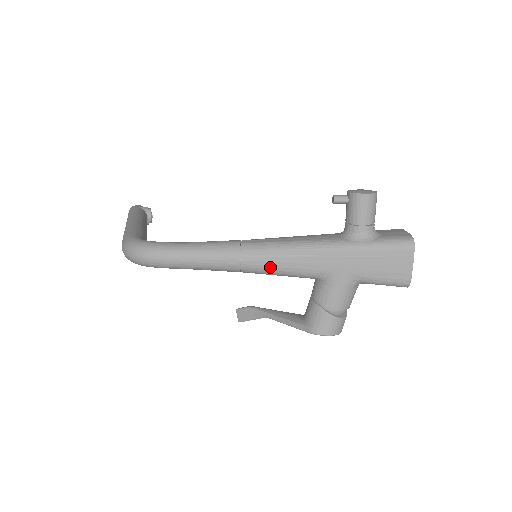
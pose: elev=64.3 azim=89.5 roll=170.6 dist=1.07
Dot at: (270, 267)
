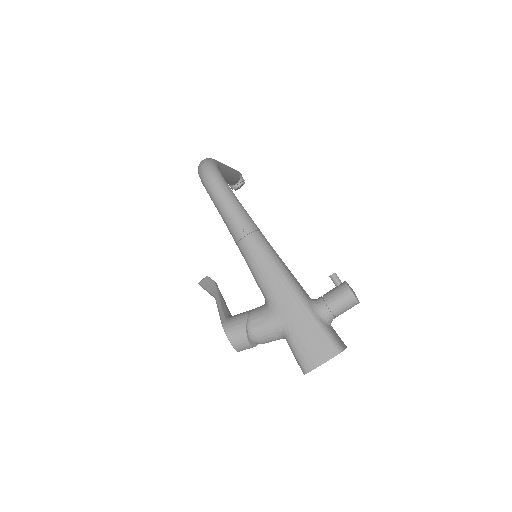
Dot at: (254, 260)
